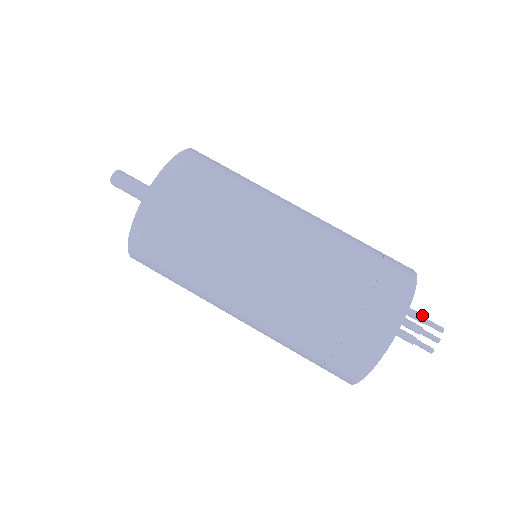
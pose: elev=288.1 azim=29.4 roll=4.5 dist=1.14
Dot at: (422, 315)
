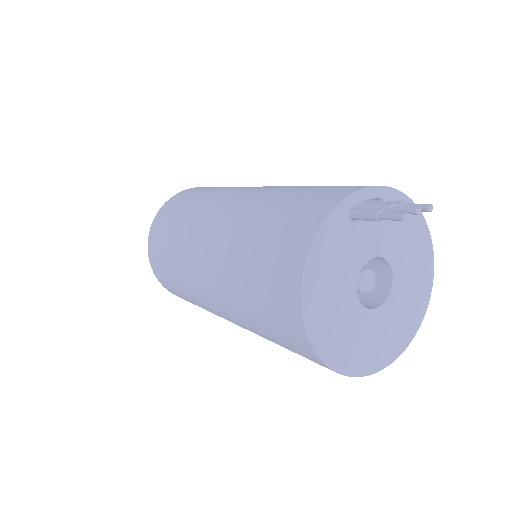
Dot at: (400, 202)
